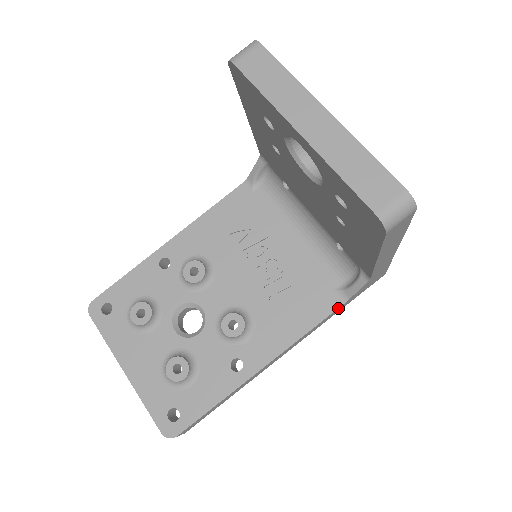
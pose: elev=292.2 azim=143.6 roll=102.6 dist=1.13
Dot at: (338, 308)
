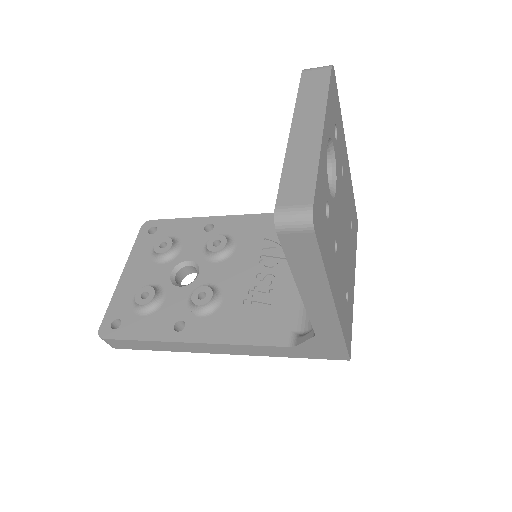
Dot at: (281, 347)
